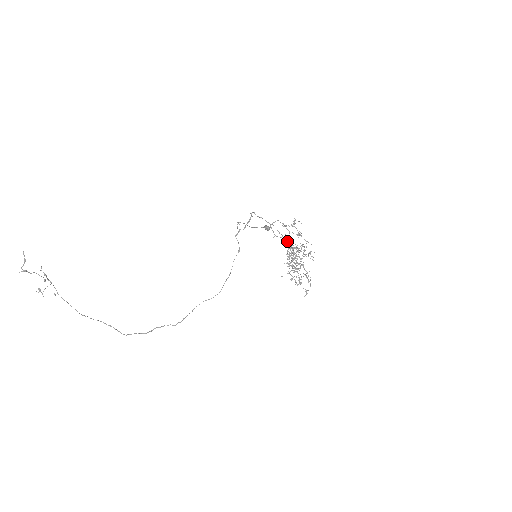
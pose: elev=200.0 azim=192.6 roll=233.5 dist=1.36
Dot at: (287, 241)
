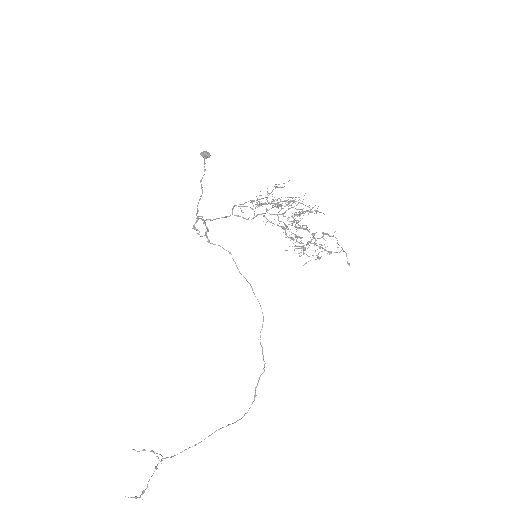
Dot at: occluded
